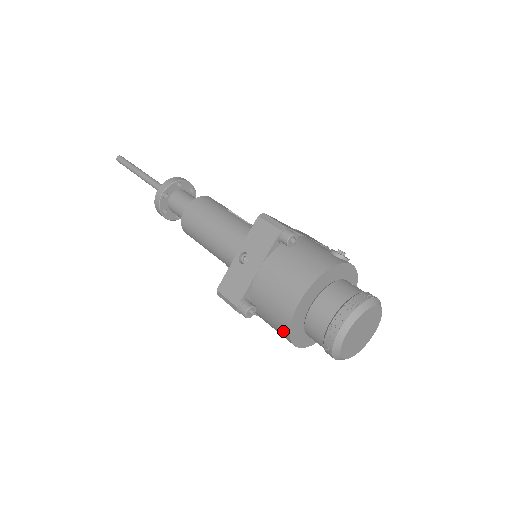
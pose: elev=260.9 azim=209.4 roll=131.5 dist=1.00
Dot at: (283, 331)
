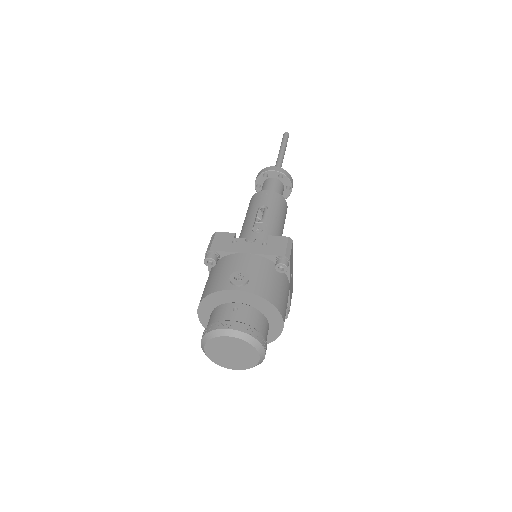
Dot at: occluded
